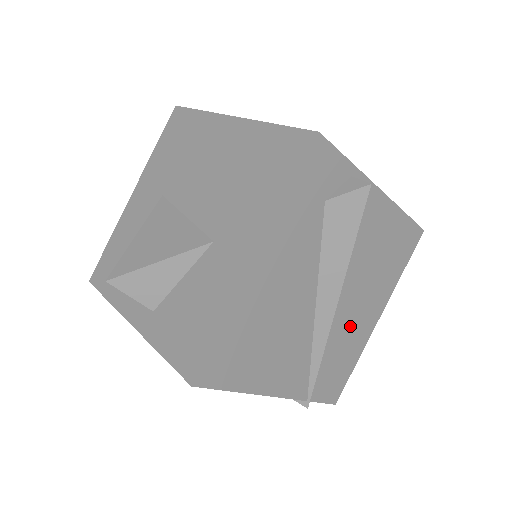
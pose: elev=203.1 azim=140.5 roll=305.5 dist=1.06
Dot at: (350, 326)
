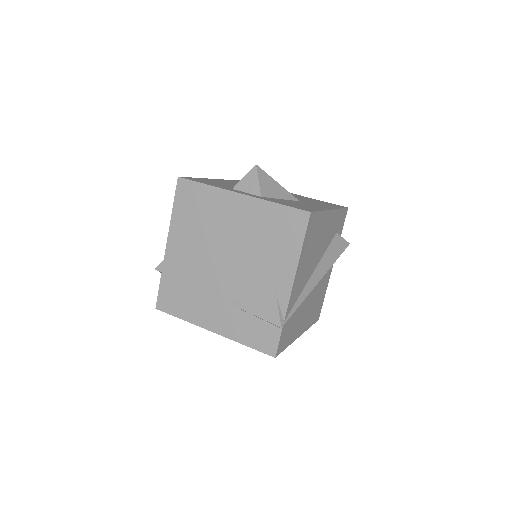
Dot at: (302, 313)
